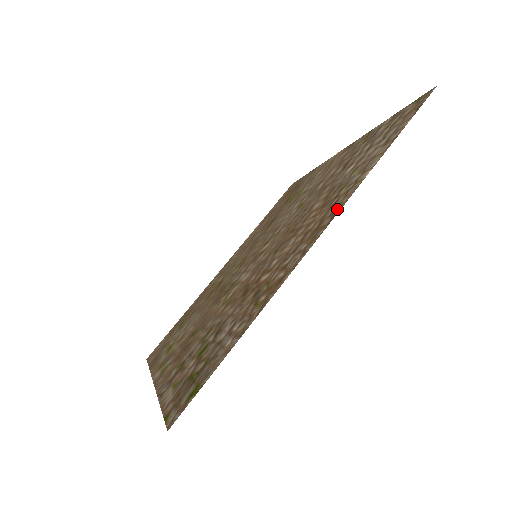
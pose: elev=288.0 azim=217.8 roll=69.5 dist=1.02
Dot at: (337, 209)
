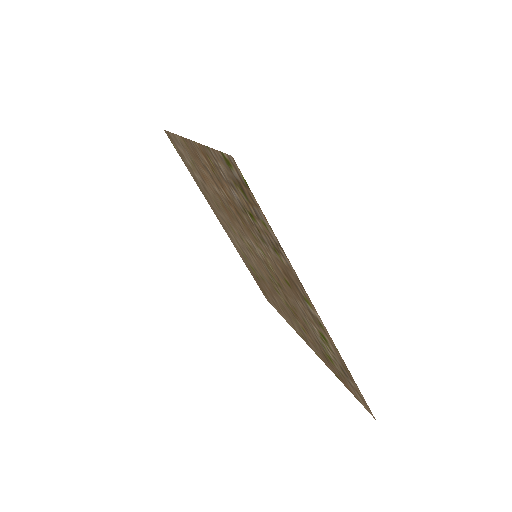
Dot at: (185, 143)
